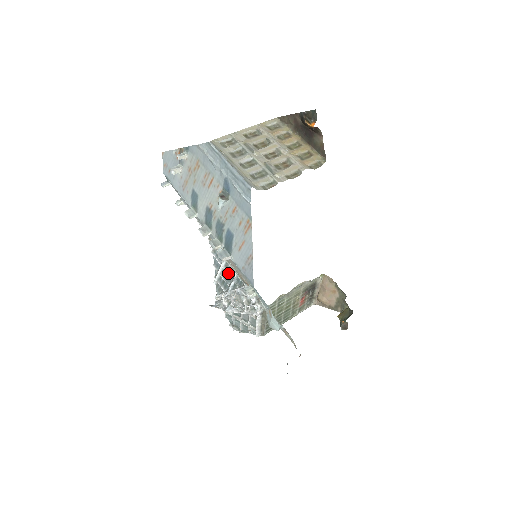
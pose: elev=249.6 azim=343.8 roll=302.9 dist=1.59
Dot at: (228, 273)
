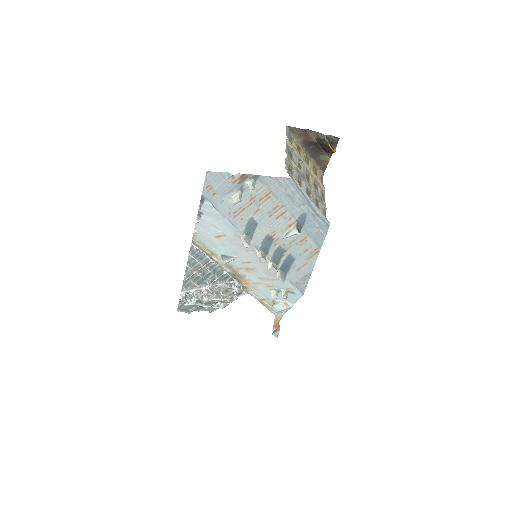
Dot at: (211, 271)
